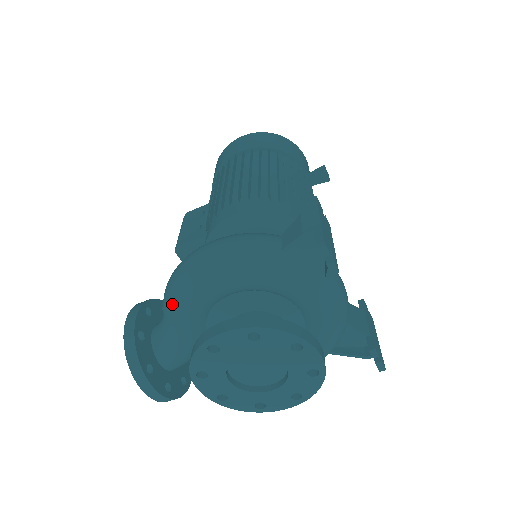
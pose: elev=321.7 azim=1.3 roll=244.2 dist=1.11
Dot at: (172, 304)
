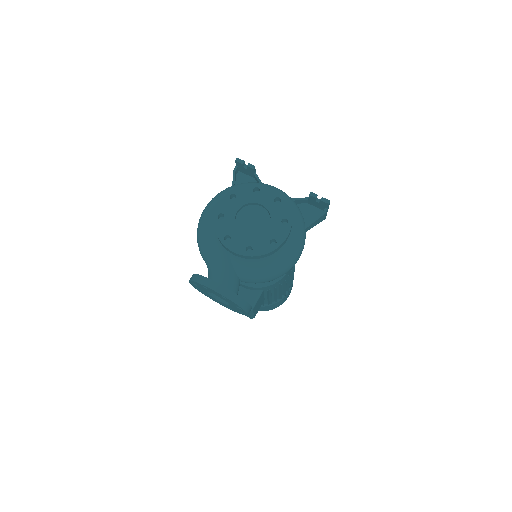
Dot at: (202, 241)
